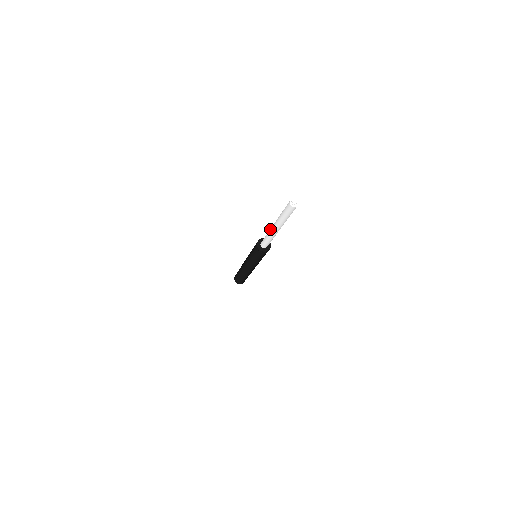
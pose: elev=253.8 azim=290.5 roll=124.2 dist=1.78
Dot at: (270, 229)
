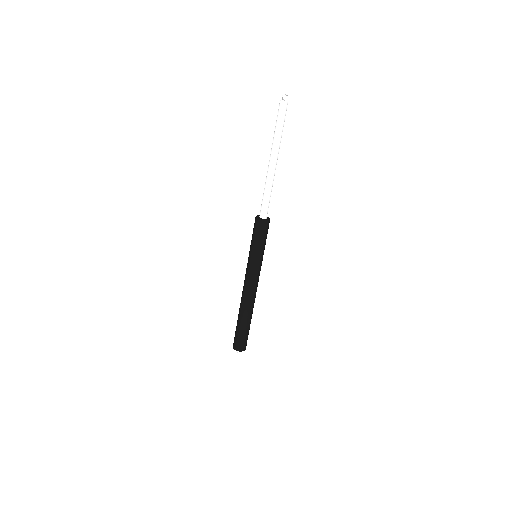
Dot at: (267, 172)
